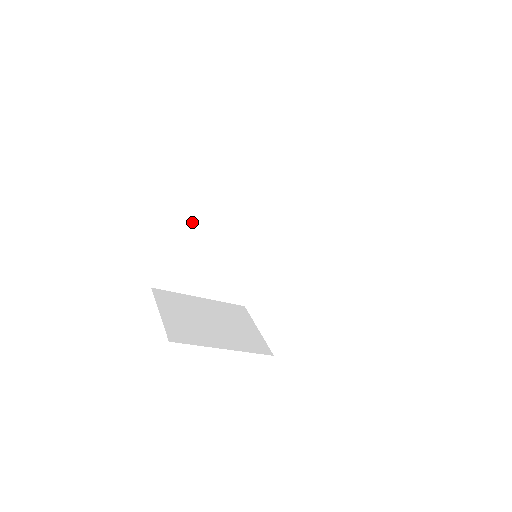
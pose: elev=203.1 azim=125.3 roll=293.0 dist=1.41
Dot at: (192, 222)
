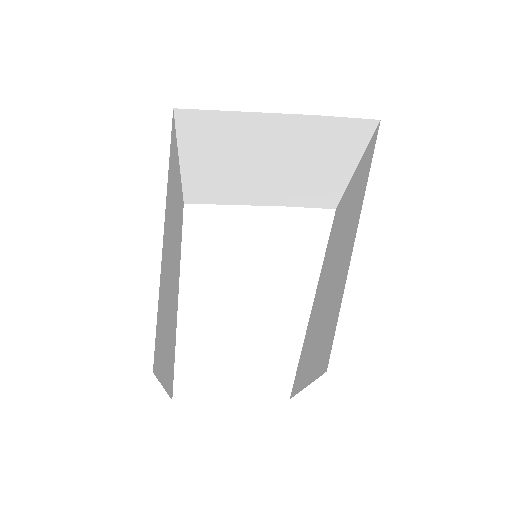
Dot at: (166, 232)
